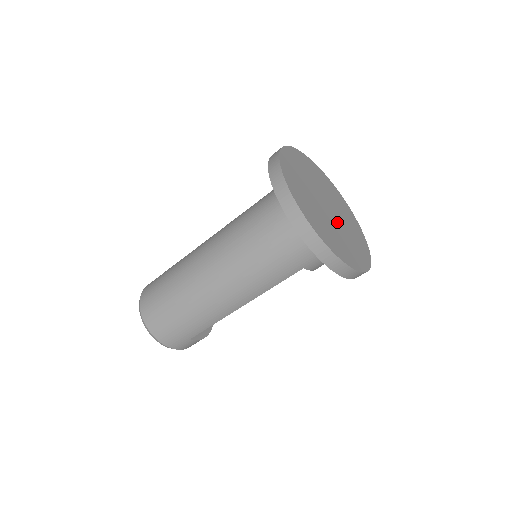
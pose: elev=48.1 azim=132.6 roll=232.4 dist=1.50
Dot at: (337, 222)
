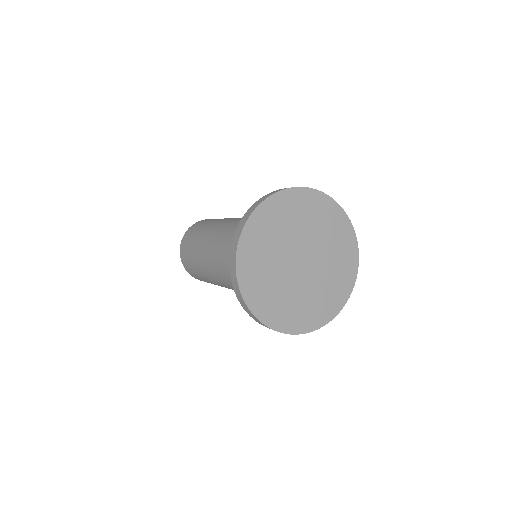
Dot at: (316, 260)
